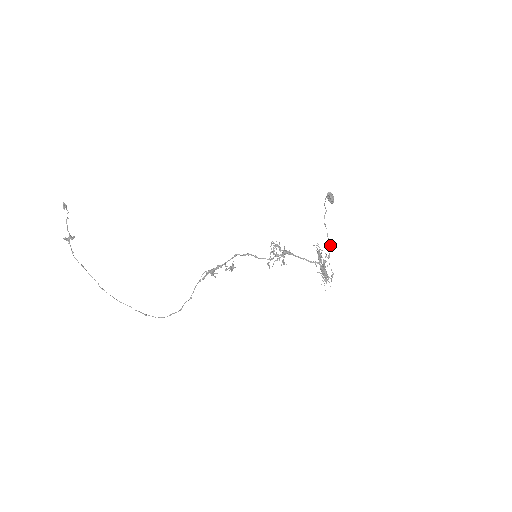
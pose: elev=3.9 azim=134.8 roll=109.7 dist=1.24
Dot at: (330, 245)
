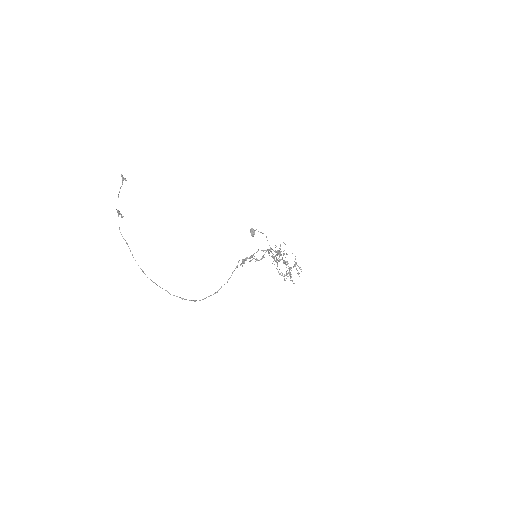
Dot at: occluded
